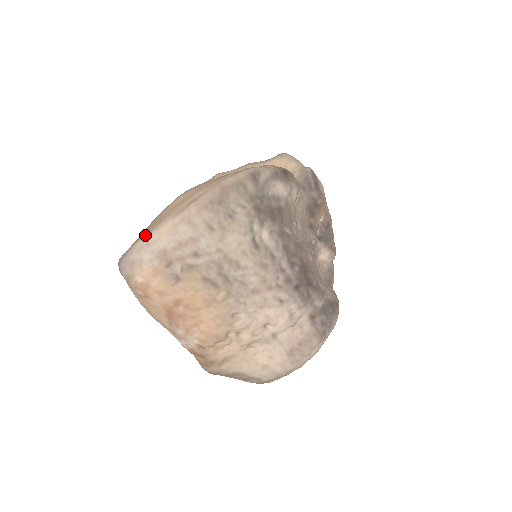
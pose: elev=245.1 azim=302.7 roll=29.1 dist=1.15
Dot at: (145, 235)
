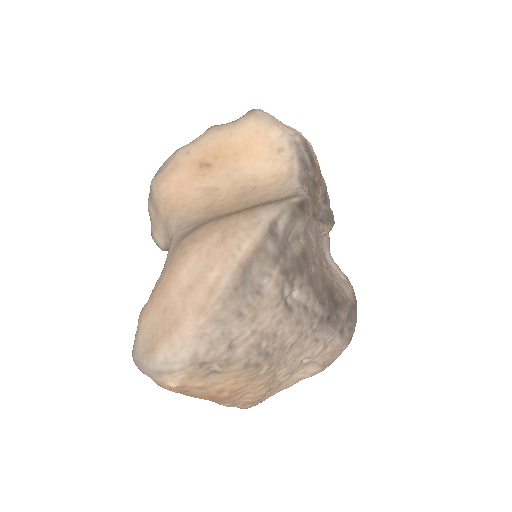
Dot at: (164, 341)
